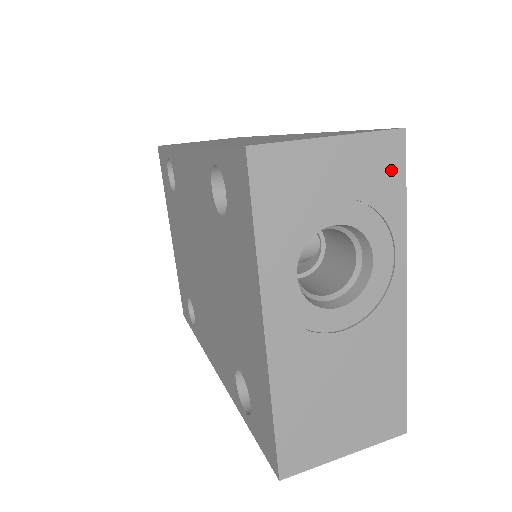
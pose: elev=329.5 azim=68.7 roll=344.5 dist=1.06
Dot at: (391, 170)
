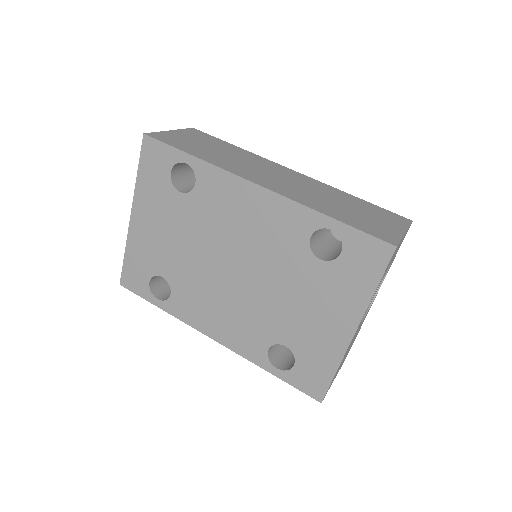
Dot at: (402, 241)
